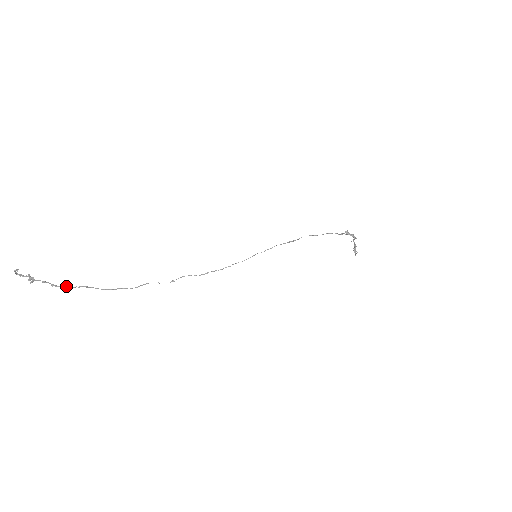
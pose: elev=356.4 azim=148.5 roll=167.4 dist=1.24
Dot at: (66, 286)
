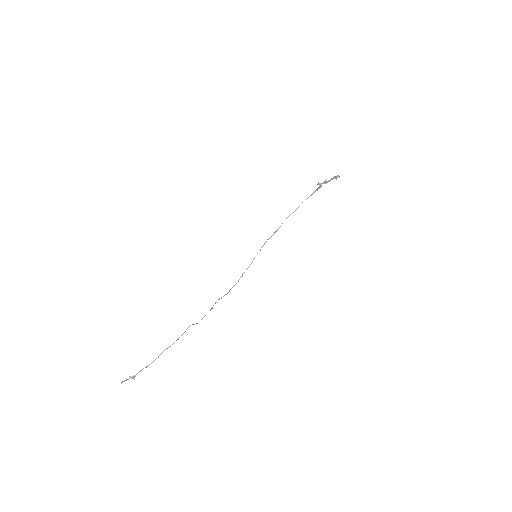
Dot at: (153, 361)
